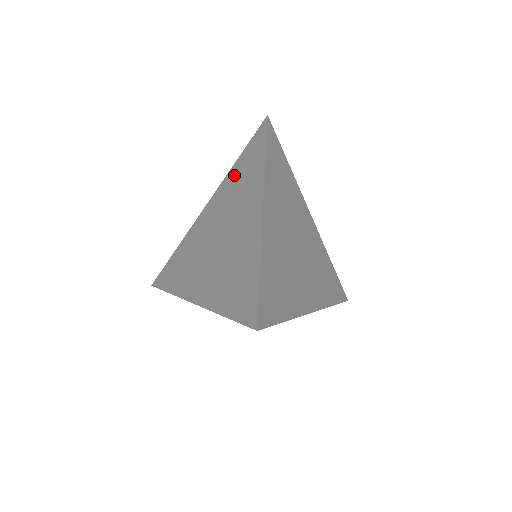
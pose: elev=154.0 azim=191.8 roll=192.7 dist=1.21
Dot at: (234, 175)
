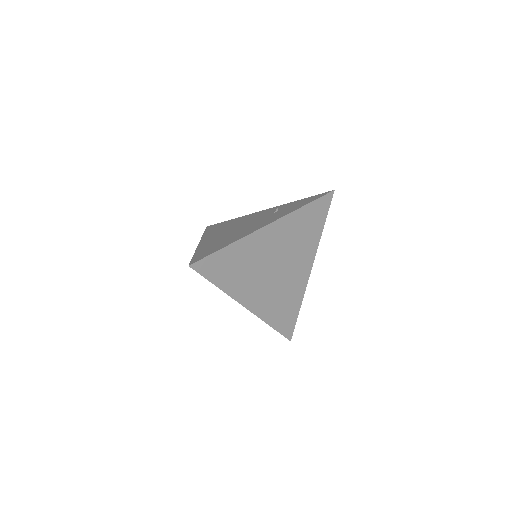
Dot at: (288, 205)
